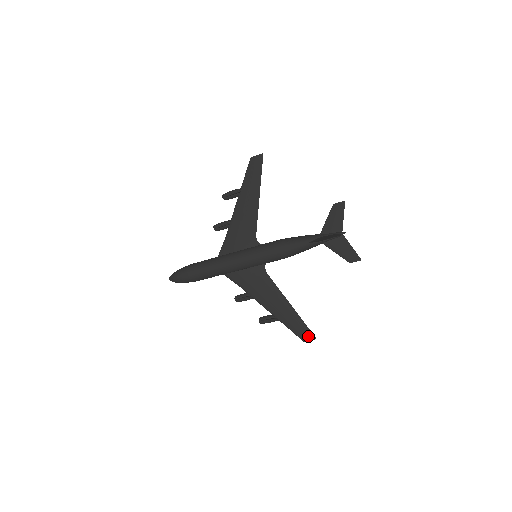
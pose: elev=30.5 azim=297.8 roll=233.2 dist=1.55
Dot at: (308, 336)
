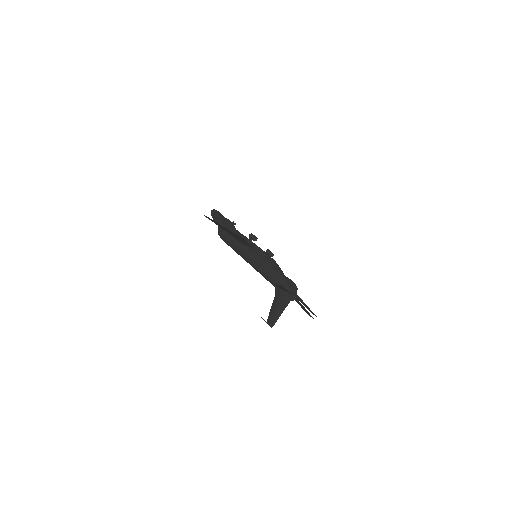
Dot at: (311, 312)
